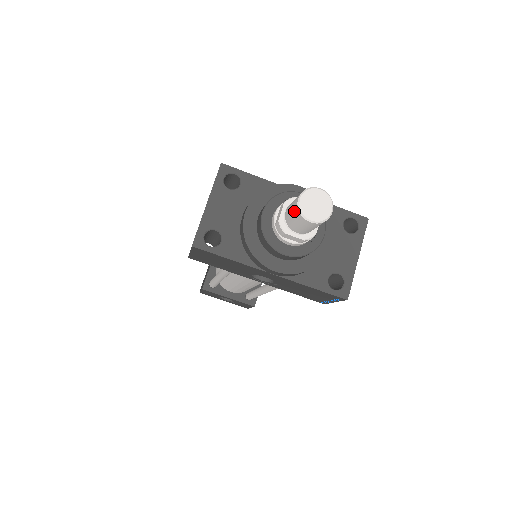
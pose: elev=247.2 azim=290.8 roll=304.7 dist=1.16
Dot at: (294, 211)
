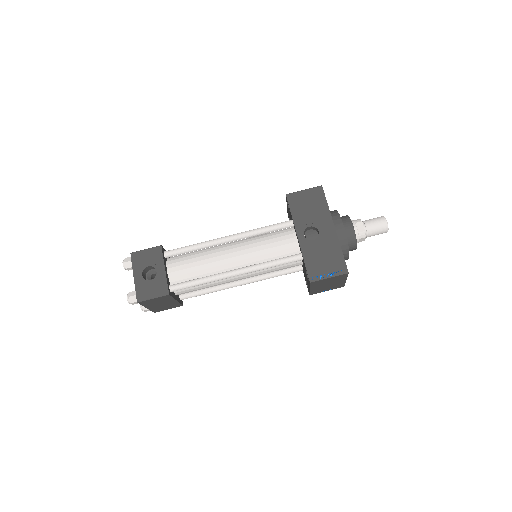
Dot at: (378, 217)
